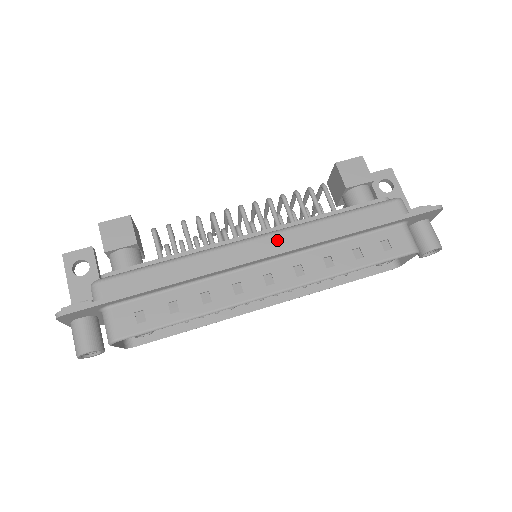
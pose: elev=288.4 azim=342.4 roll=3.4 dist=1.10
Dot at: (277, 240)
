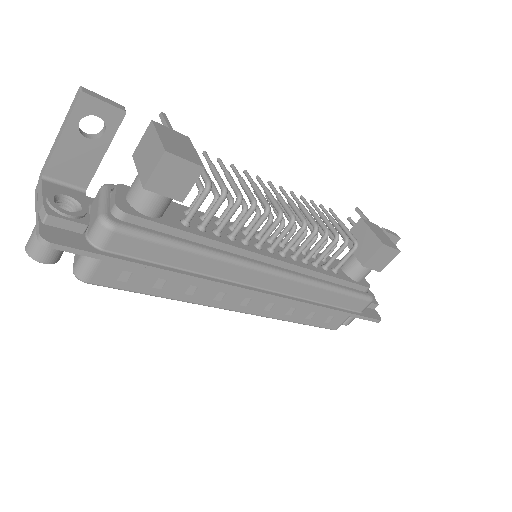
Dot at: (283, 284)
